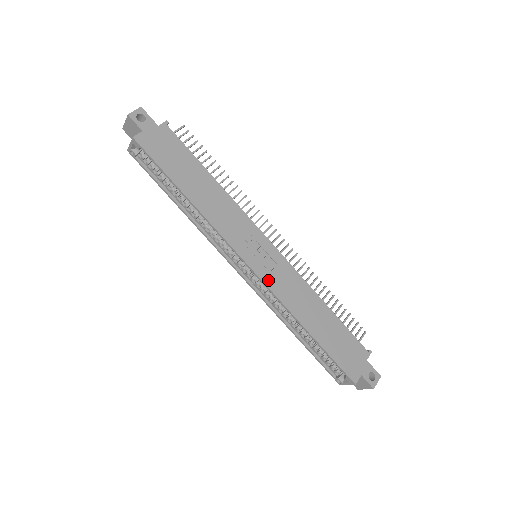
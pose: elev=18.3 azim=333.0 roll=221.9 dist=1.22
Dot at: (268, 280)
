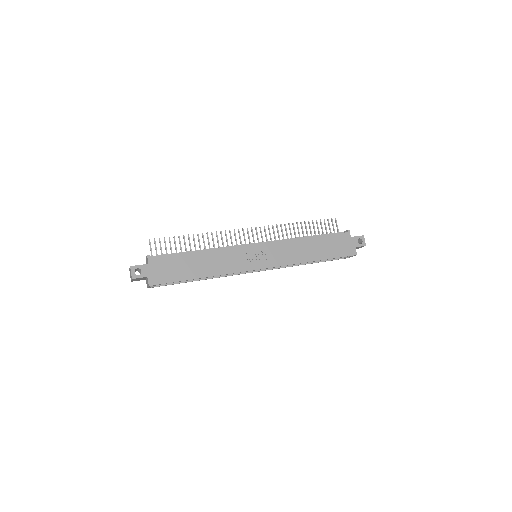
Dot at: (276, 263)
